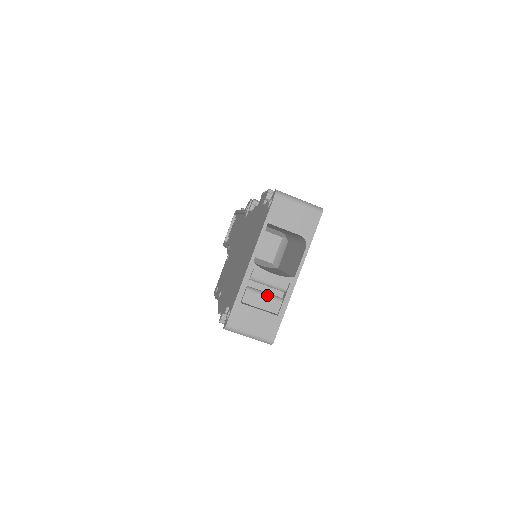
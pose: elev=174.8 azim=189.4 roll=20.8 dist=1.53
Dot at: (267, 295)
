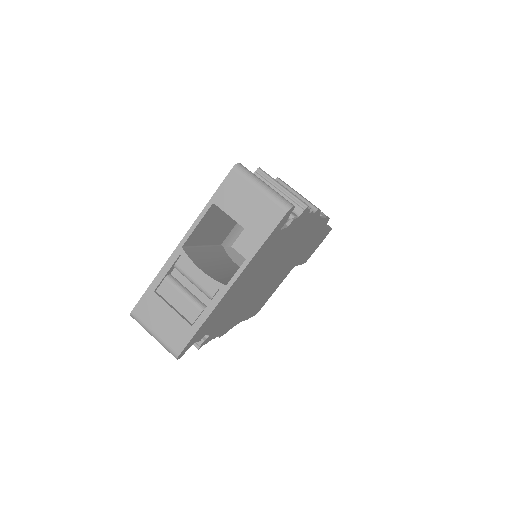
Dot at: (188, 295)
